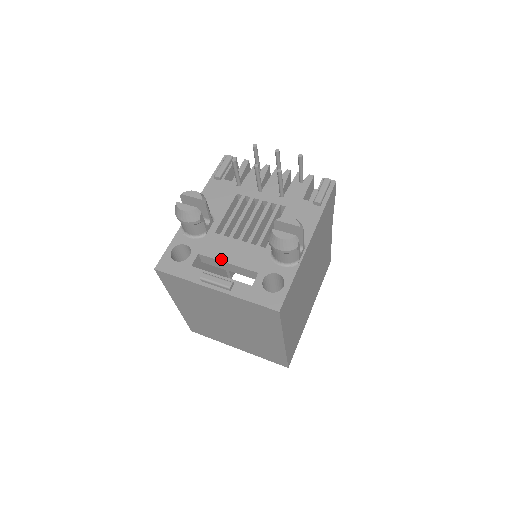
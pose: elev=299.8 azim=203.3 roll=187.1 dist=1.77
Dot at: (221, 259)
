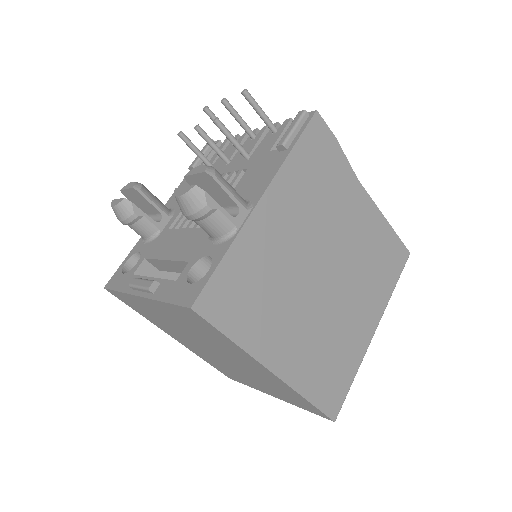
Dot at: (161, 257)
